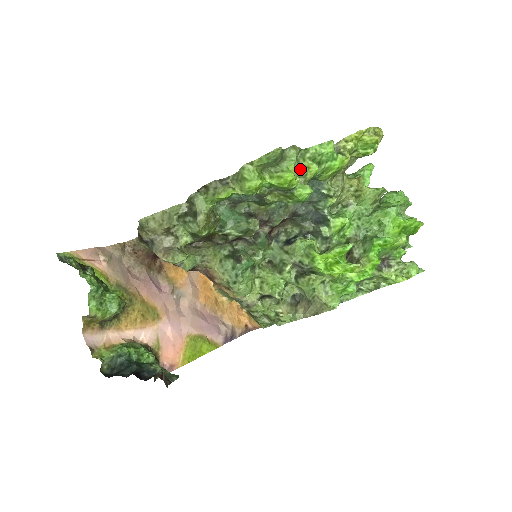
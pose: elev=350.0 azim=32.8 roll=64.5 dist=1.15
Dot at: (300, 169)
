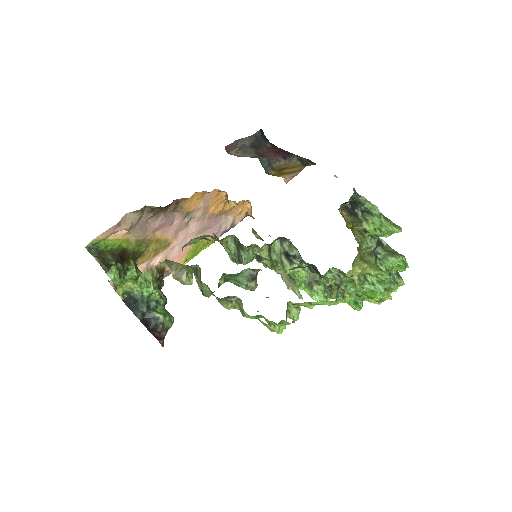
Dot at: occluded
